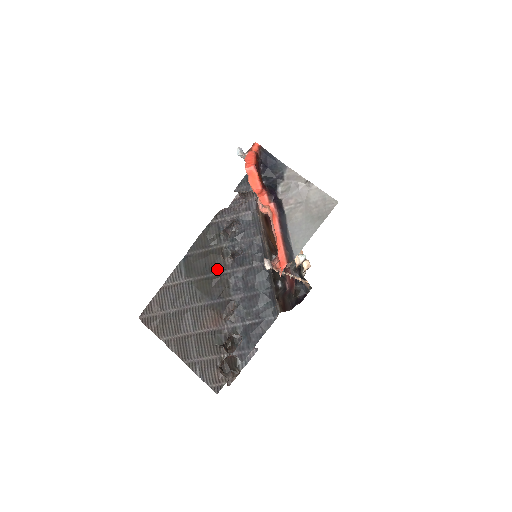
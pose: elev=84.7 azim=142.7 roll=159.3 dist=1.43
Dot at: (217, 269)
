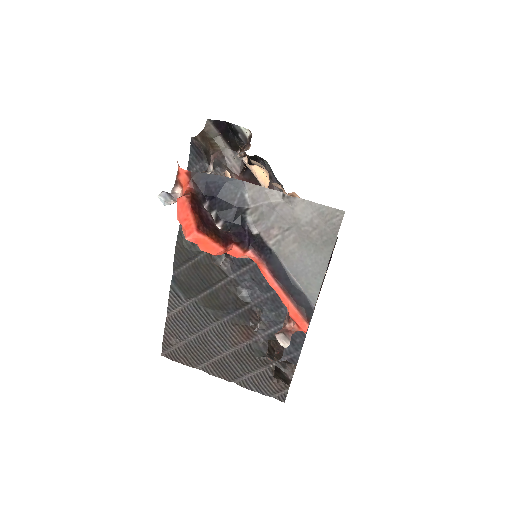
Dot at: (217, 280)
